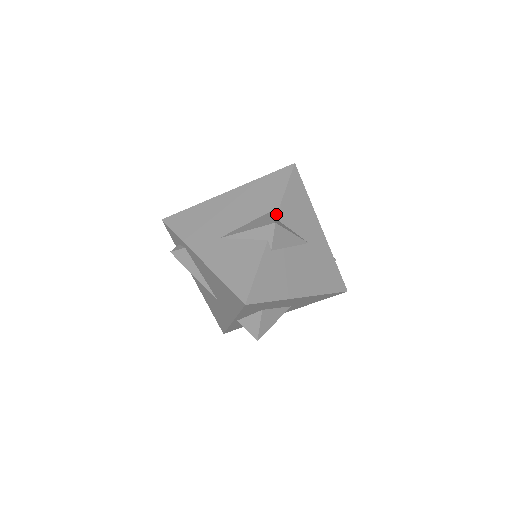
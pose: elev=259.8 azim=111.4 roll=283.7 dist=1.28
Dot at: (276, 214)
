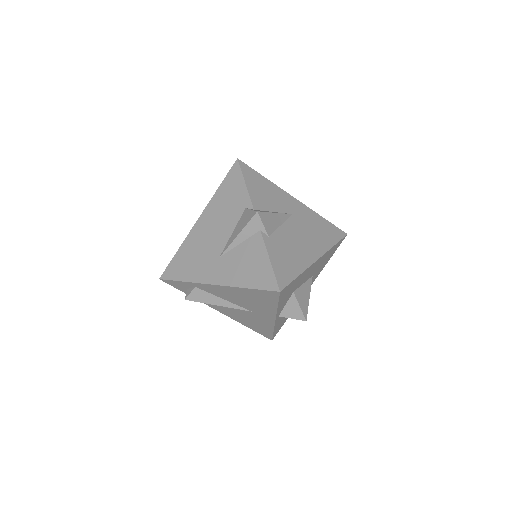
Dot at: (252, 206)
